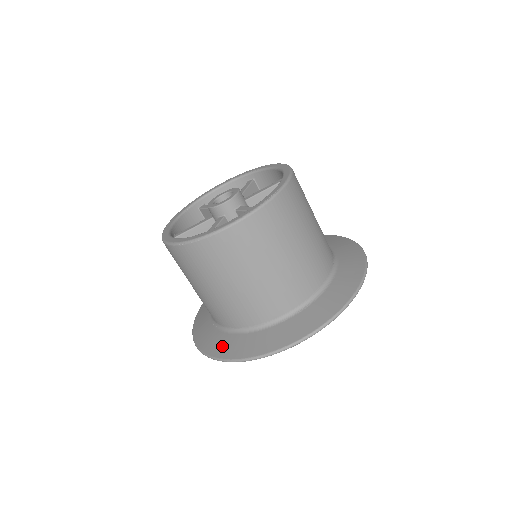
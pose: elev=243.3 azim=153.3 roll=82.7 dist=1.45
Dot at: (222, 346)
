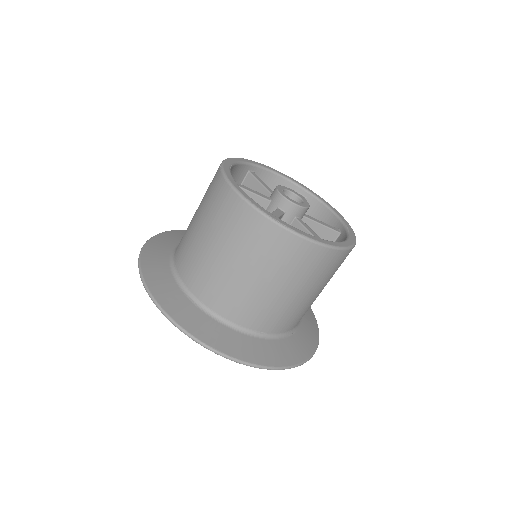
Dot at: (160, 244)
